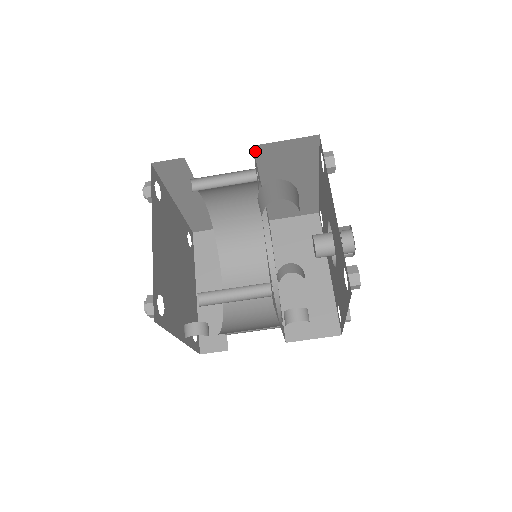
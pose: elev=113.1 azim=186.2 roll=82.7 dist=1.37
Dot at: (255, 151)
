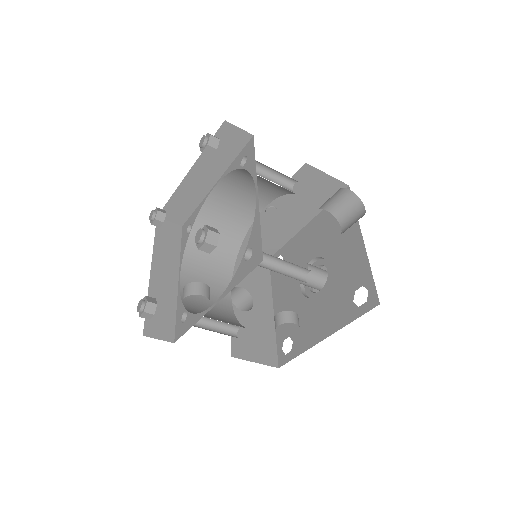
Dot at: (301, 168)
